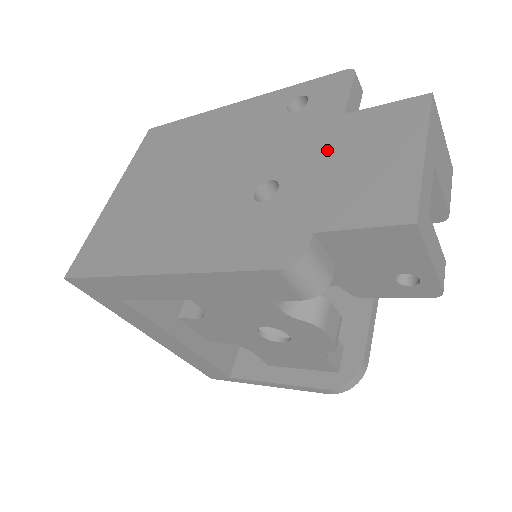
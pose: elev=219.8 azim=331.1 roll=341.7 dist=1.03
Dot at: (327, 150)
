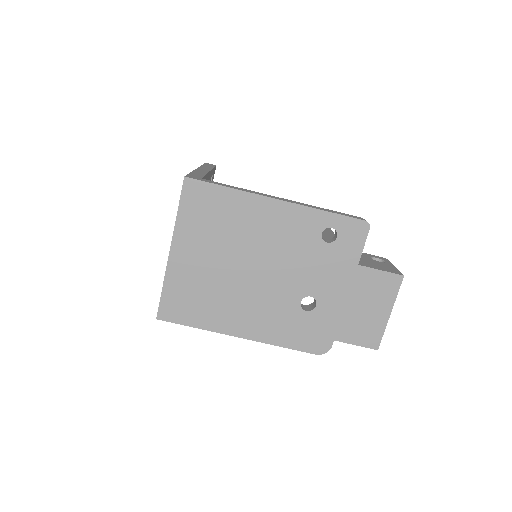
Dot at: (346, 290)
